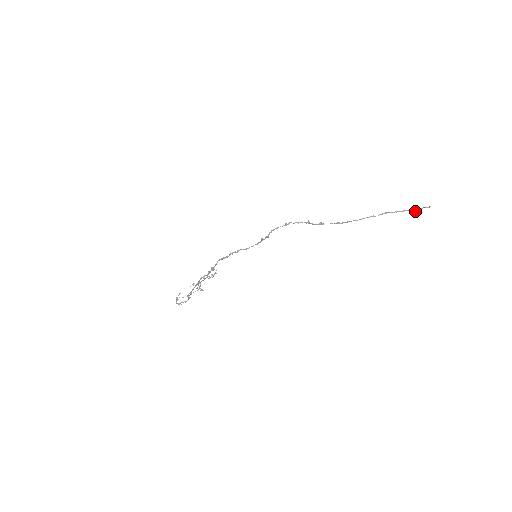
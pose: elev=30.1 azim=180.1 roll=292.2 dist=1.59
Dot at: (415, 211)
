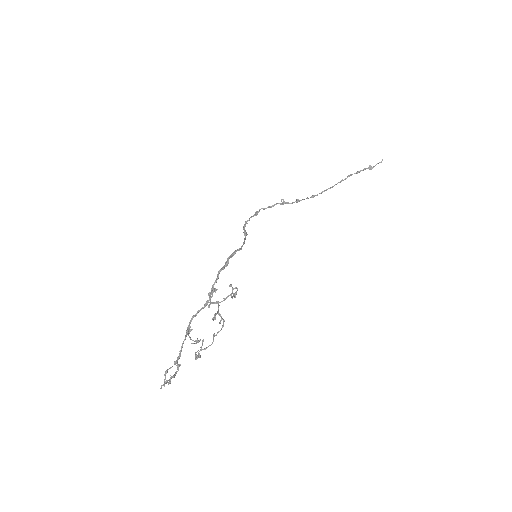
Dot at: (372, 168)
